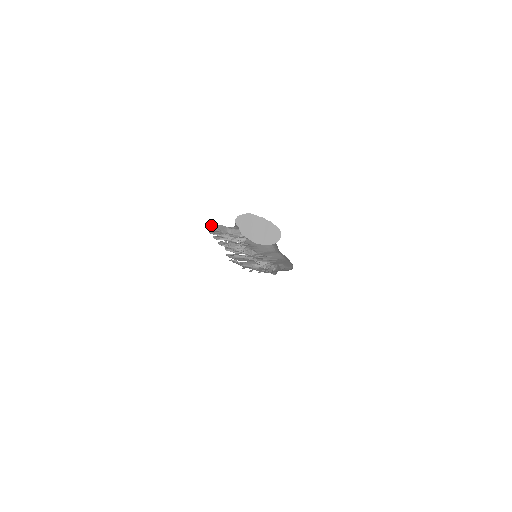
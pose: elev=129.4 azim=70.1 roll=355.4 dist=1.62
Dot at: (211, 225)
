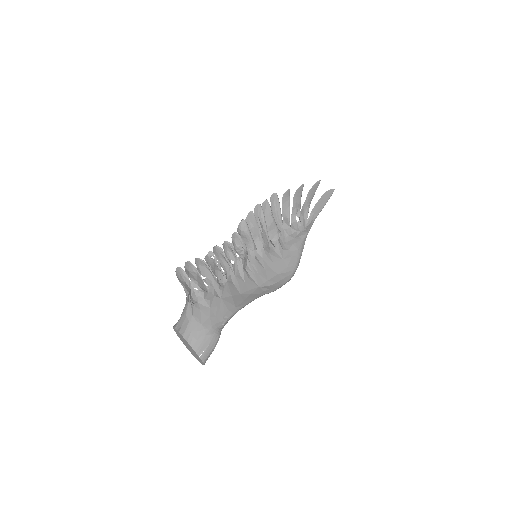
Dot at: (180, 273)
